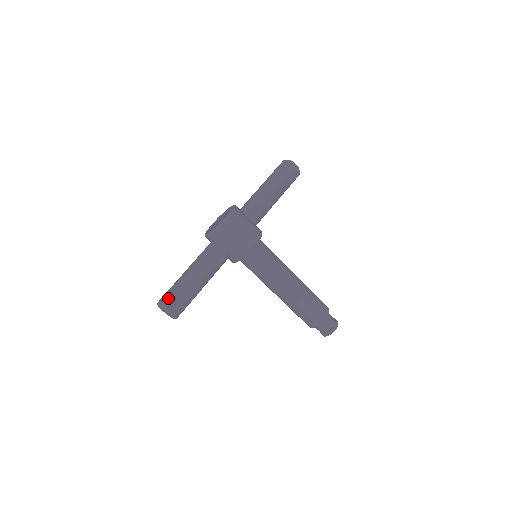
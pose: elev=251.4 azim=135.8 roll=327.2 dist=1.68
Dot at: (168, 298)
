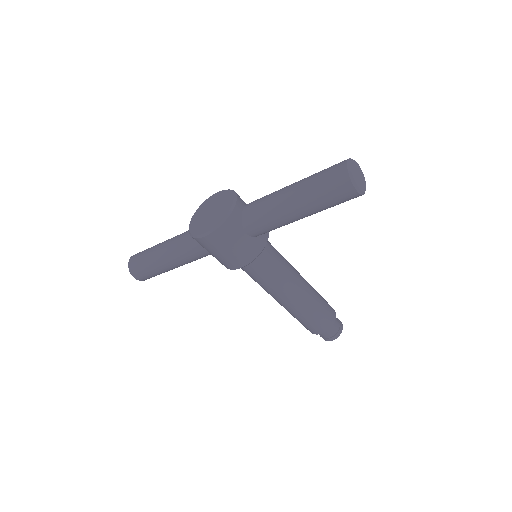
Dot at: (135, 267)
